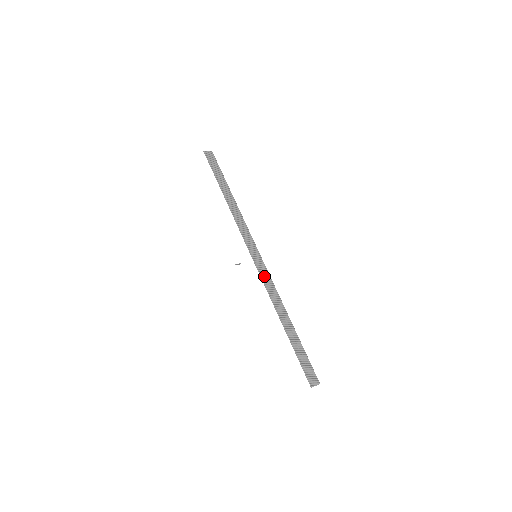
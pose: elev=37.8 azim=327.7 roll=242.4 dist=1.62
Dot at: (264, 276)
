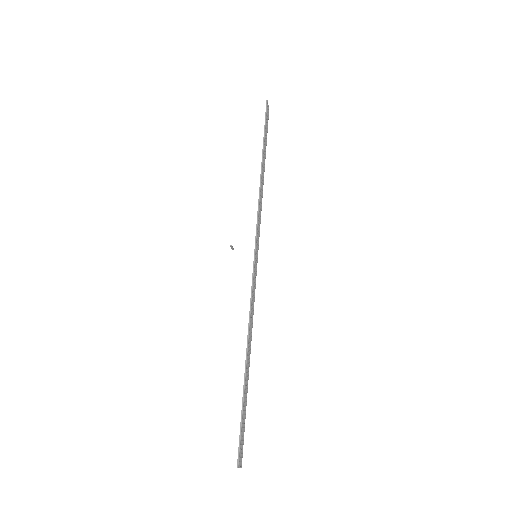
Dot at: (254, 286)
